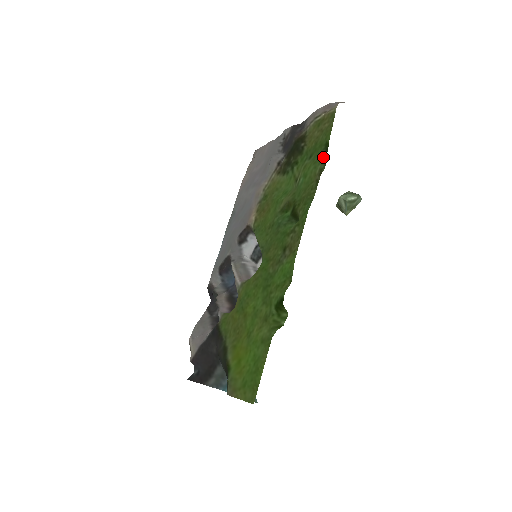
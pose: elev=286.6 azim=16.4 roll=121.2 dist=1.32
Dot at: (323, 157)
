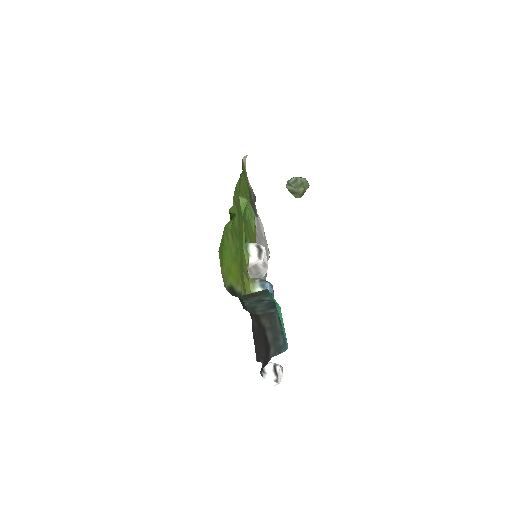
Dot at: occluded
